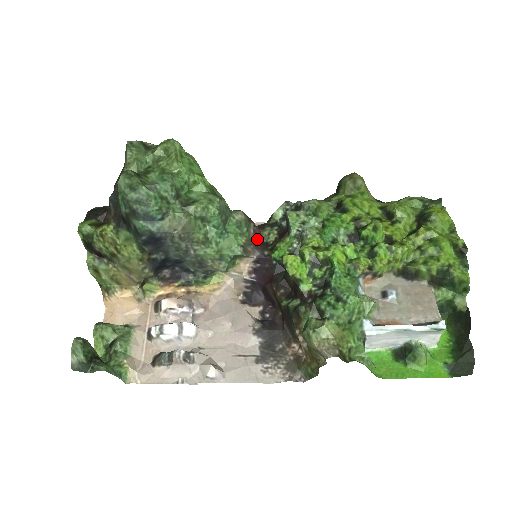
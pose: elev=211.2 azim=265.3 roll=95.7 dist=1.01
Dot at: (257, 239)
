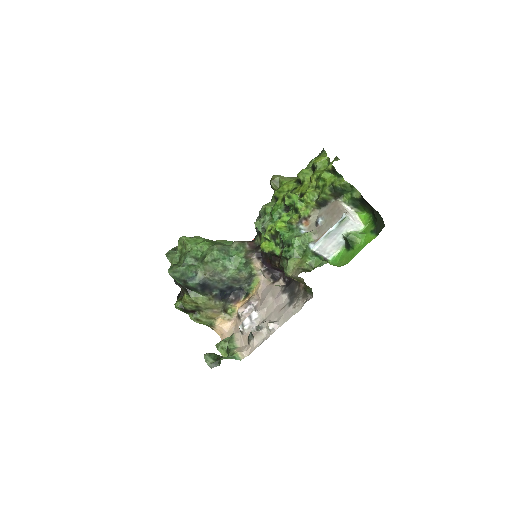
Dot at: (253, 248)
